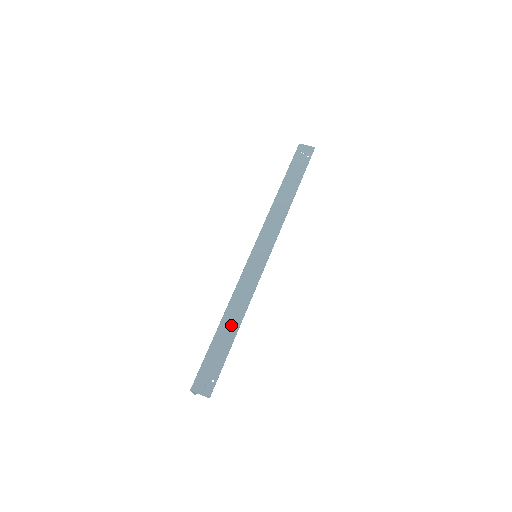
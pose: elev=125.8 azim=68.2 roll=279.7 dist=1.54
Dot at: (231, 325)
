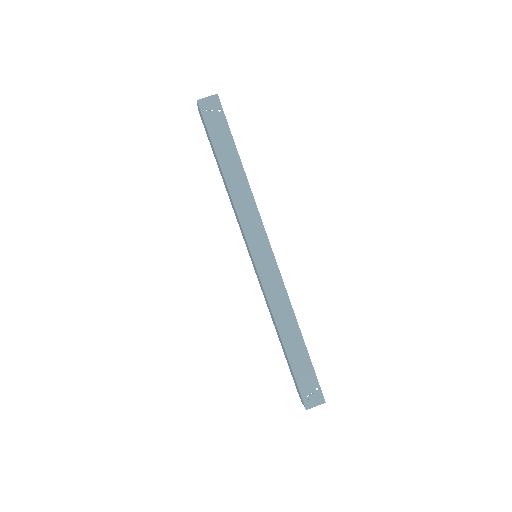
Dot at: (293, 337)
